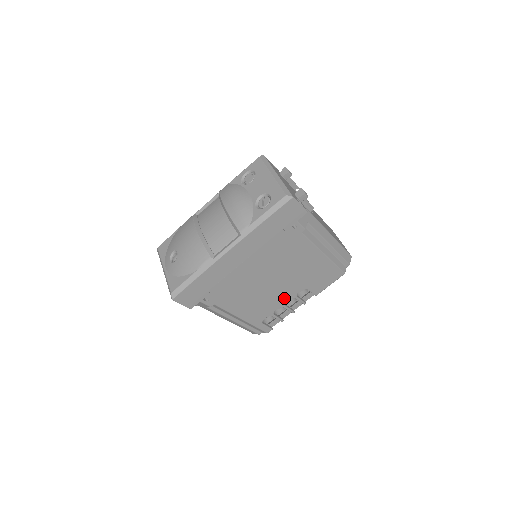
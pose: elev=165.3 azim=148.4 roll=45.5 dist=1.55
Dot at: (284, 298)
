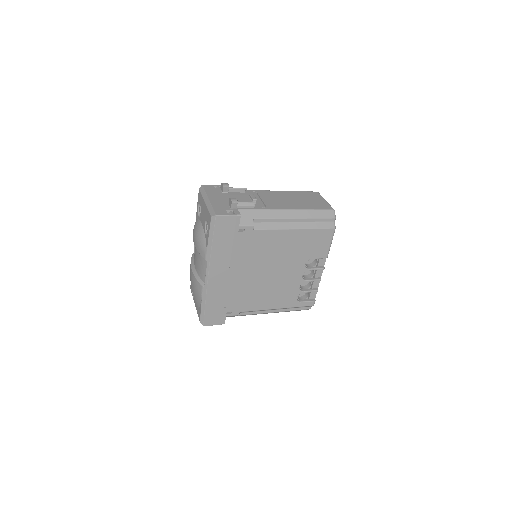
Dot at: (297, 276)
